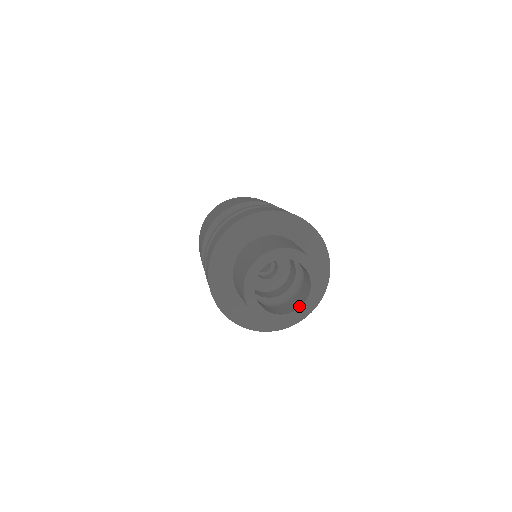
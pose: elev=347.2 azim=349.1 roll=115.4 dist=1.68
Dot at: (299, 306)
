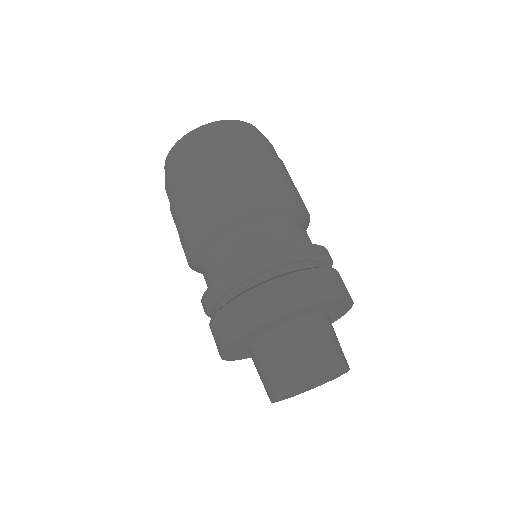
Dot at: (302, 389)
